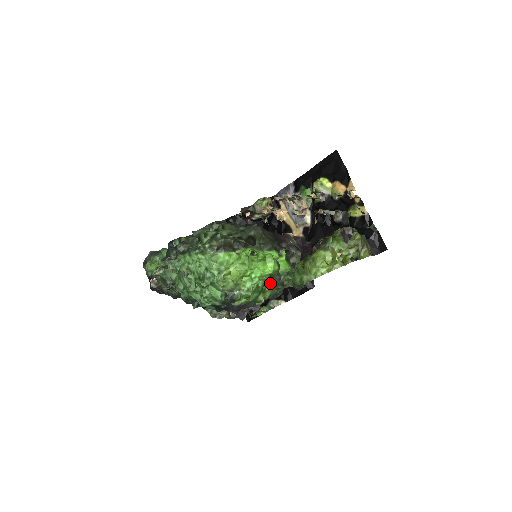
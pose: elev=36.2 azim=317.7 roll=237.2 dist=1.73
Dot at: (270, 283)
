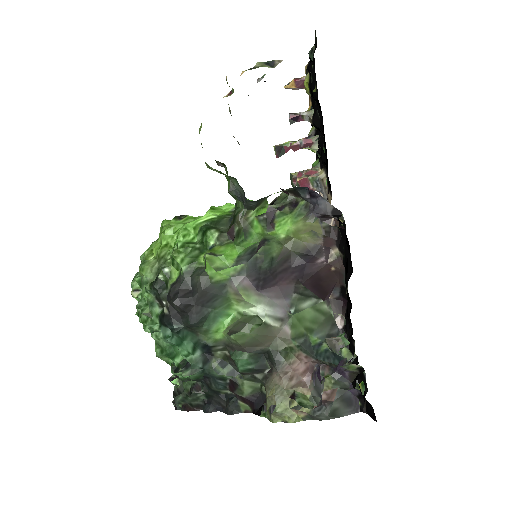
Dot at: (212, 230)
